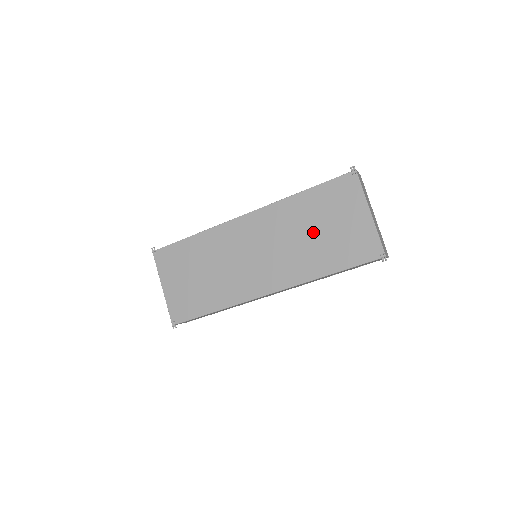
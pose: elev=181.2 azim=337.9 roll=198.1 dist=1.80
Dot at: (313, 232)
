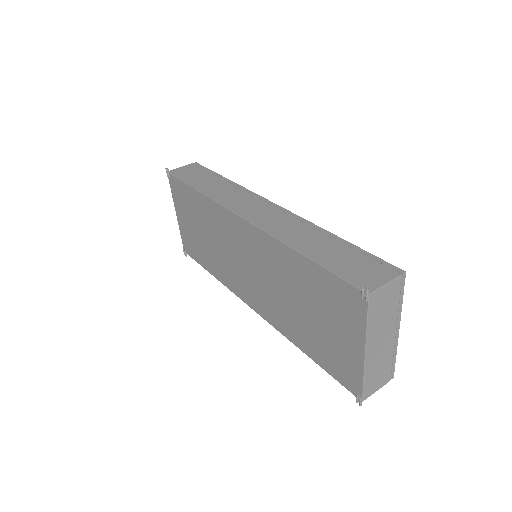
Dot at: (300, 304)
